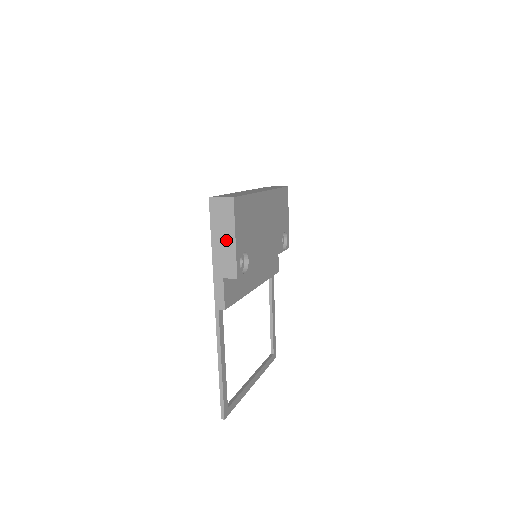
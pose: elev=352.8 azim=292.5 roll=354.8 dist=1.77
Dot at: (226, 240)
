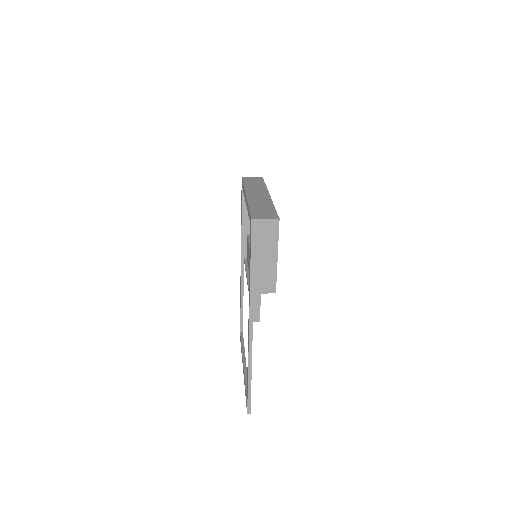
Dot at: (267, 259)
